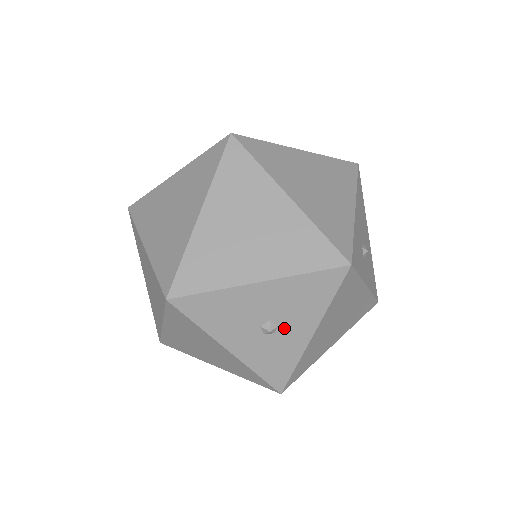
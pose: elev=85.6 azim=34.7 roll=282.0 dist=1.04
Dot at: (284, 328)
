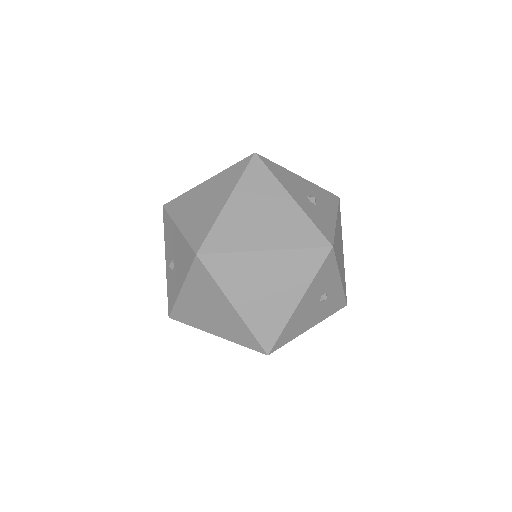
Dot at: (320, 205)
